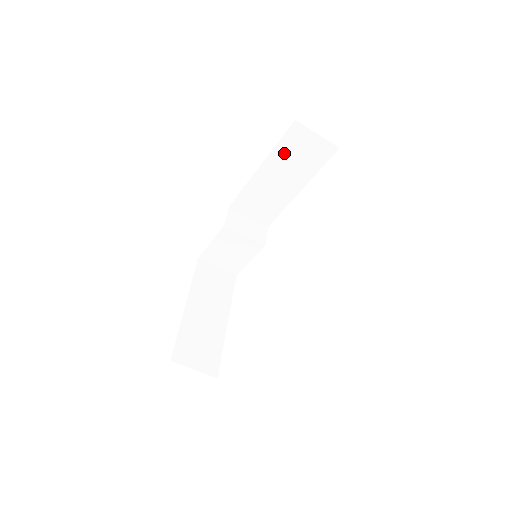
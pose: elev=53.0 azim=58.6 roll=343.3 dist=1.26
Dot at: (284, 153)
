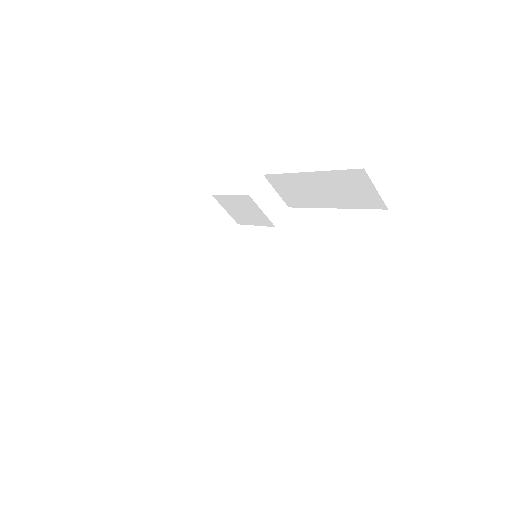
Dot at: (337, 179)
